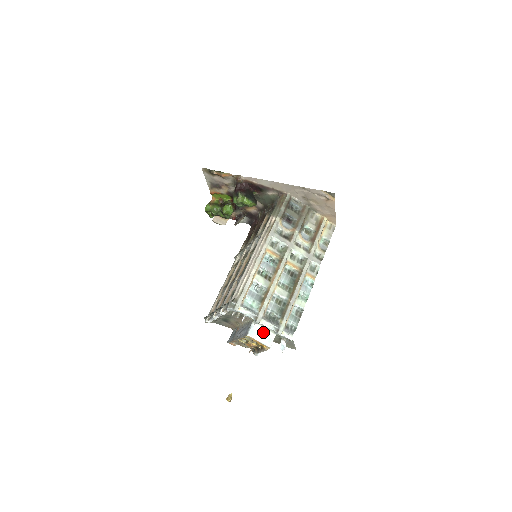
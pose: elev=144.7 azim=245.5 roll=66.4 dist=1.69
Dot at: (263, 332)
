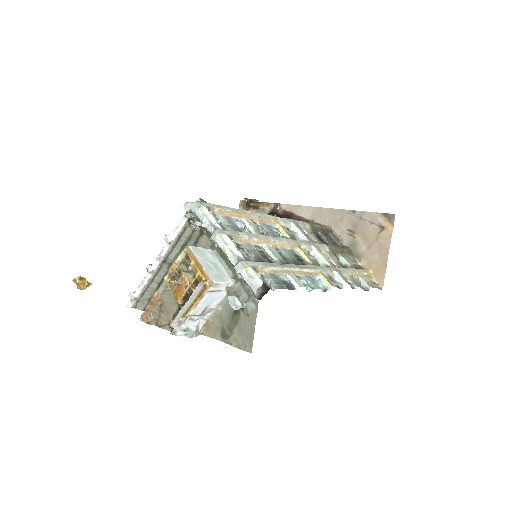
Dot at: (215, 264)
